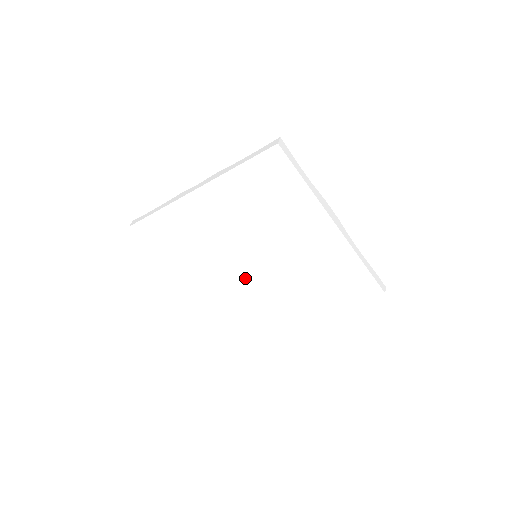
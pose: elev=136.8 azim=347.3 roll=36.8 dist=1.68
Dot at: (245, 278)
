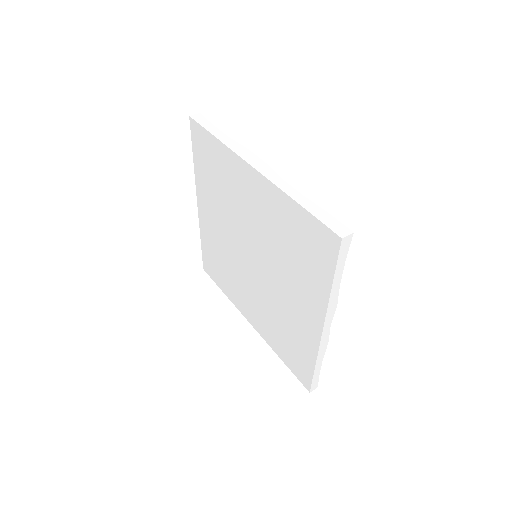
Dot at: (262, 290)
